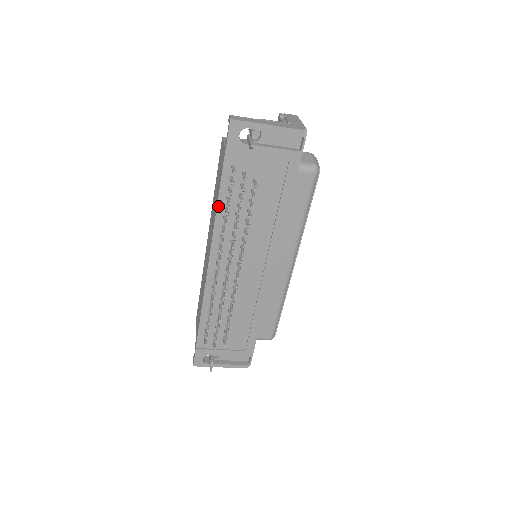
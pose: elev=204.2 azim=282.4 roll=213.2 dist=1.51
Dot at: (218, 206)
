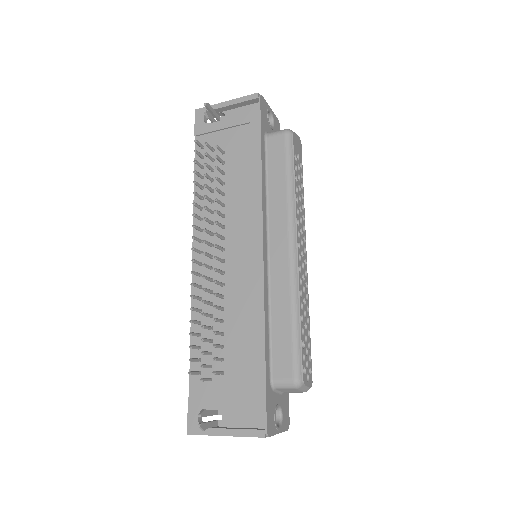
Dot at: (195, 189)
